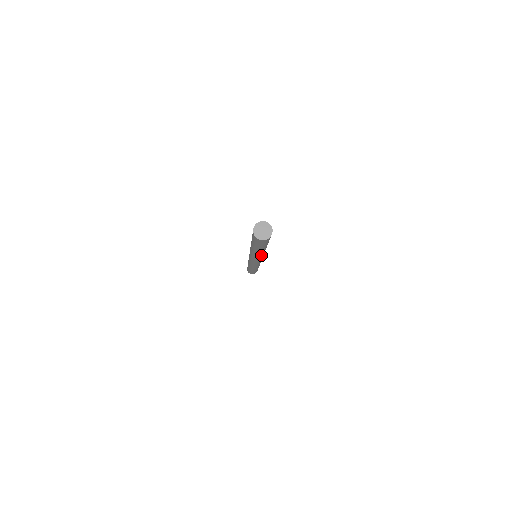
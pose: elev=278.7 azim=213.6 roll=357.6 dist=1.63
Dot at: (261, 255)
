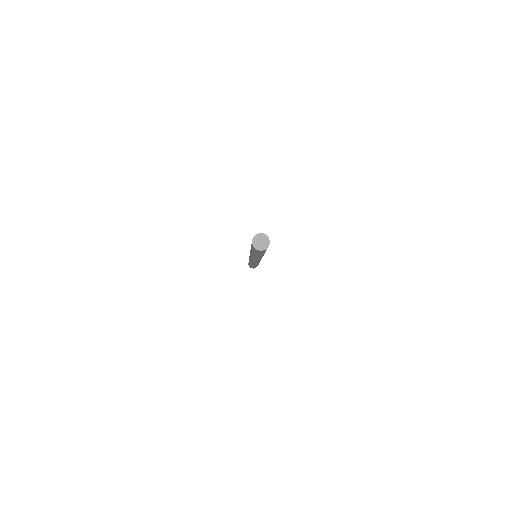
Dot at: occluded
